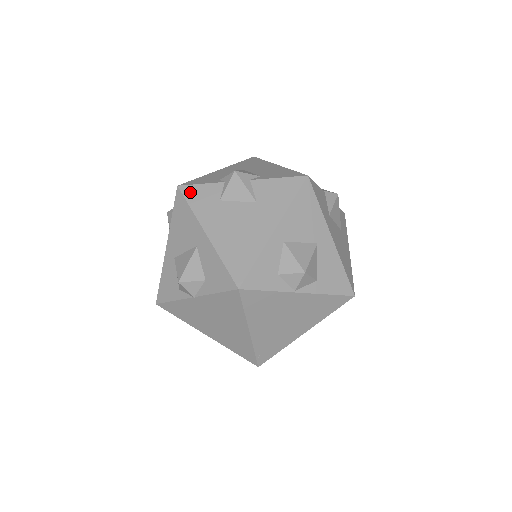
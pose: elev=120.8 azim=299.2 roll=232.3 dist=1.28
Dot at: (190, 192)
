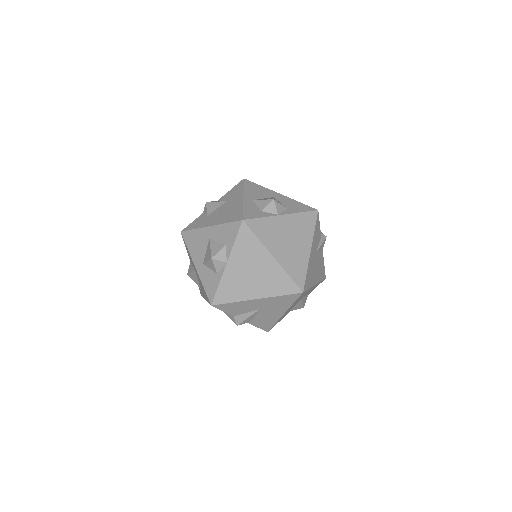
Dot at: (189, 227)
